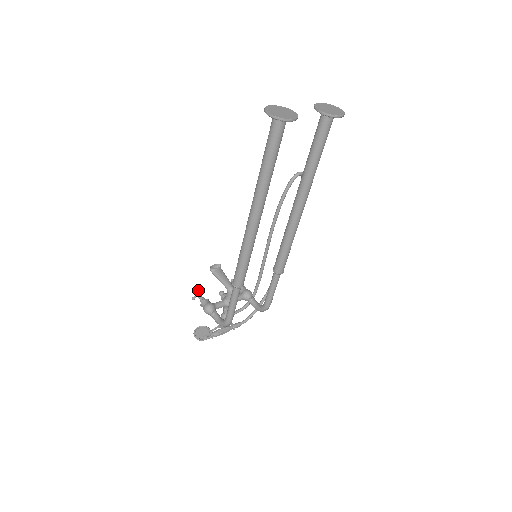
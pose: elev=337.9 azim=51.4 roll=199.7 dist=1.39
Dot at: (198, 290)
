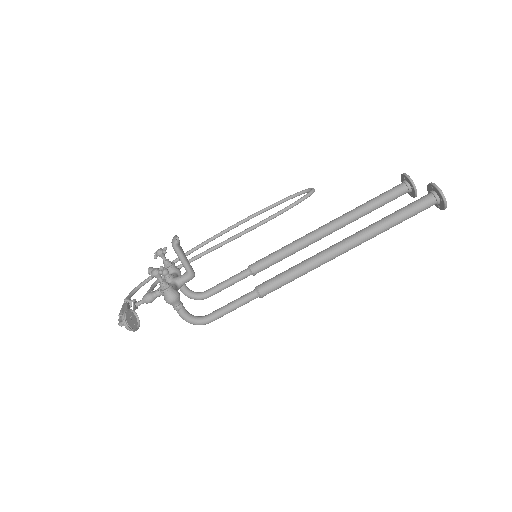
Dot at: (158, 268)
